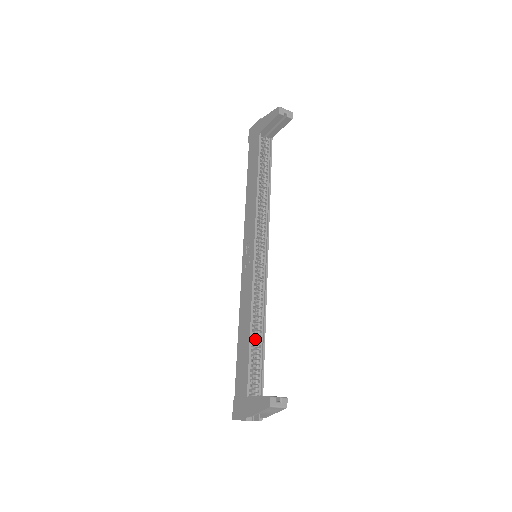
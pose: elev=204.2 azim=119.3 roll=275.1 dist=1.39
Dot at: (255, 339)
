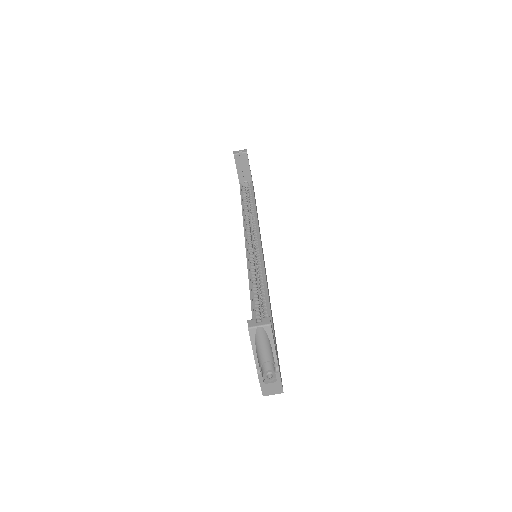
Dot at: occluded
